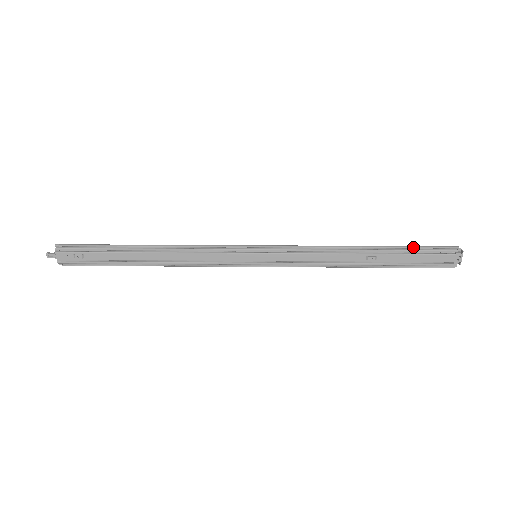
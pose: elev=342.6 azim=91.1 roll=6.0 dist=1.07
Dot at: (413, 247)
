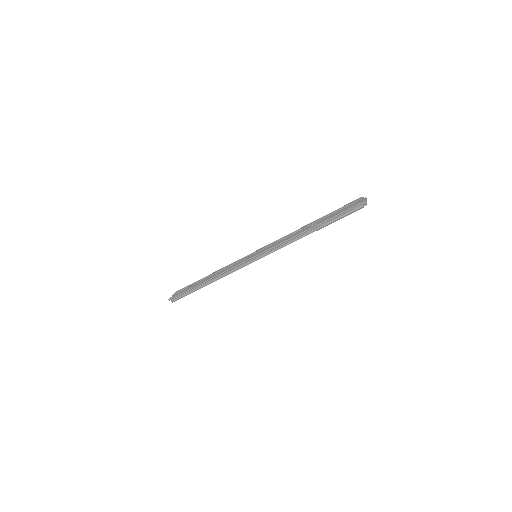
Dot at: (336, 210)
